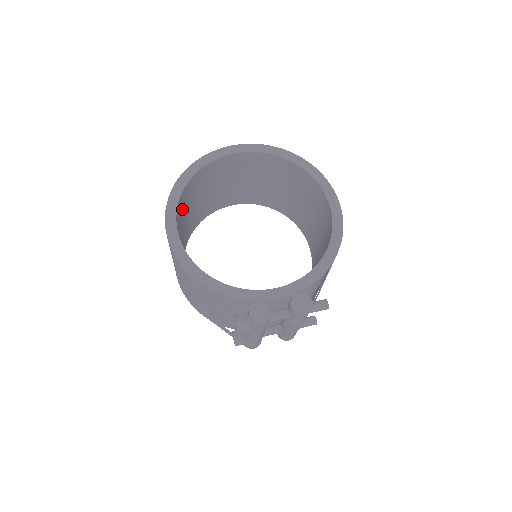
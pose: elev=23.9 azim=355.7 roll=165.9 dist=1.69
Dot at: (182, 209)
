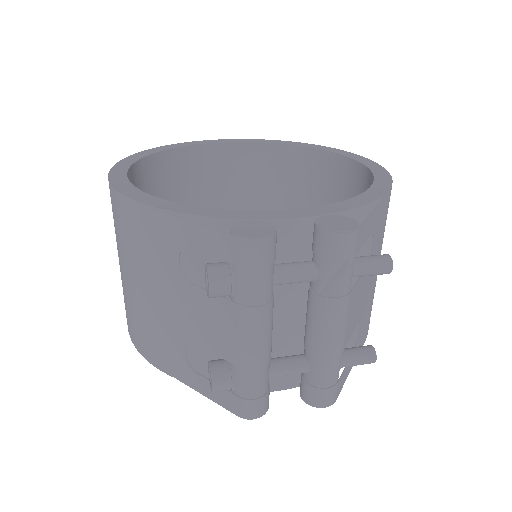
Dot at: occluded
